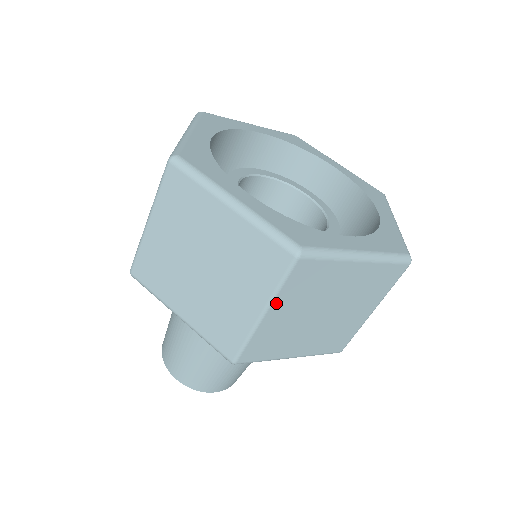
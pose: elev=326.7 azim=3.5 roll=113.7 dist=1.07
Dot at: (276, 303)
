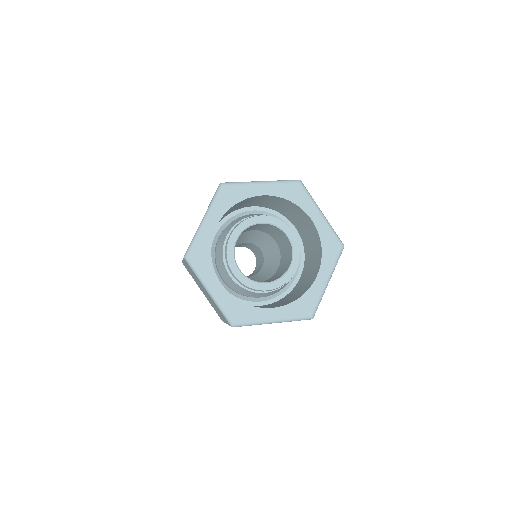
Dot at: occluded
